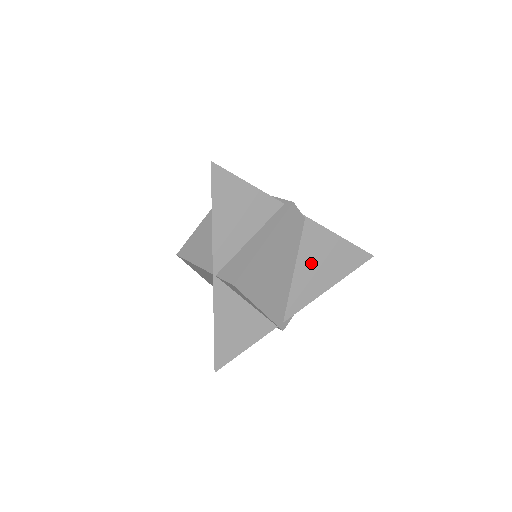
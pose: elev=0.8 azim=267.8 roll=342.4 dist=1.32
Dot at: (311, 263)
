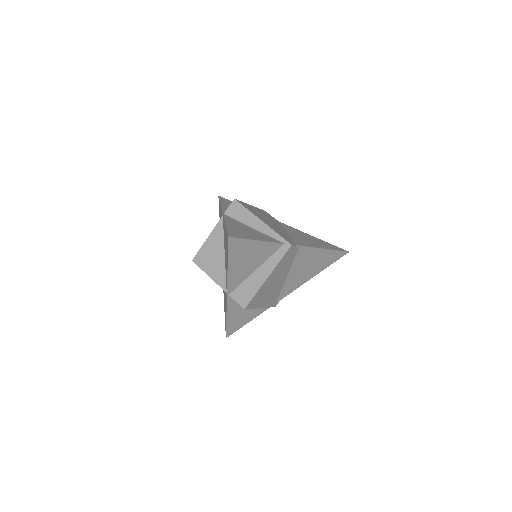
Dot at: (300, 269)
